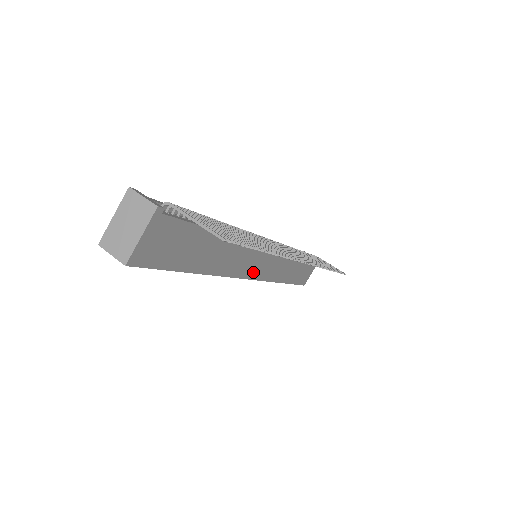
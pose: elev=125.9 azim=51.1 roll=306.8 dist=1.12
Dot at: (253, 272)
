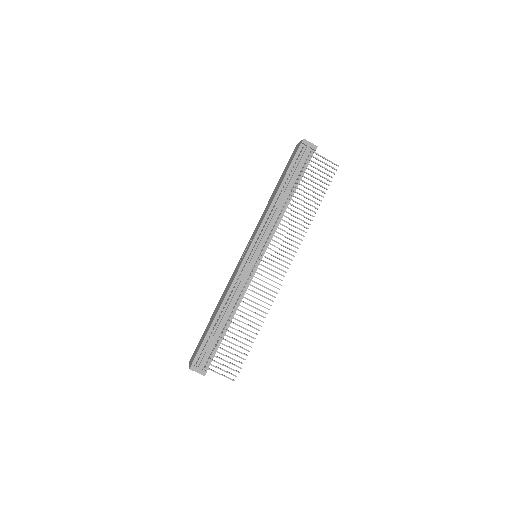
Dot at: occluded
